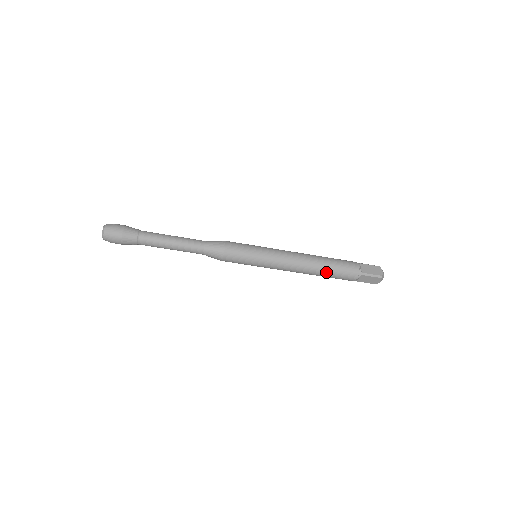
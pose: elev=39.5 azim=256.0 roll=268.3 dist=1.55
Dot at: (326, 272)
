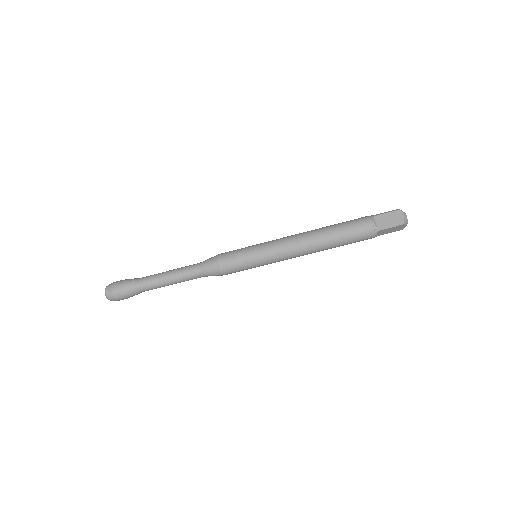
Dot at: (336, 244)
